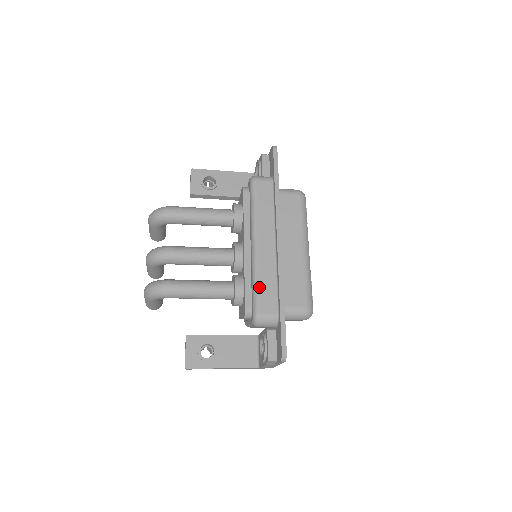
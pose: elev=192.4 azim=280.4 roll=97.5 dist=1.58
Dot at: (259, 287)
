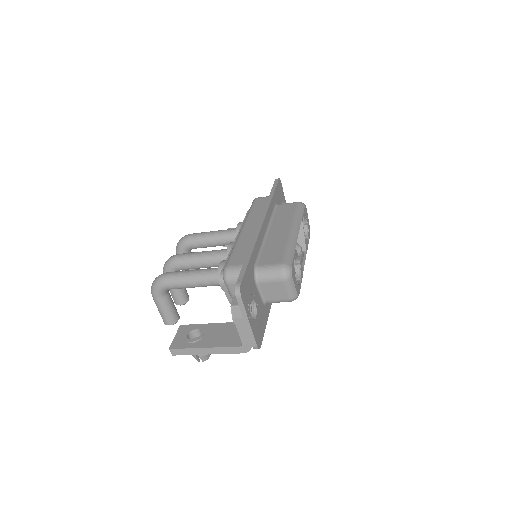
Dot at: (234, 251)
